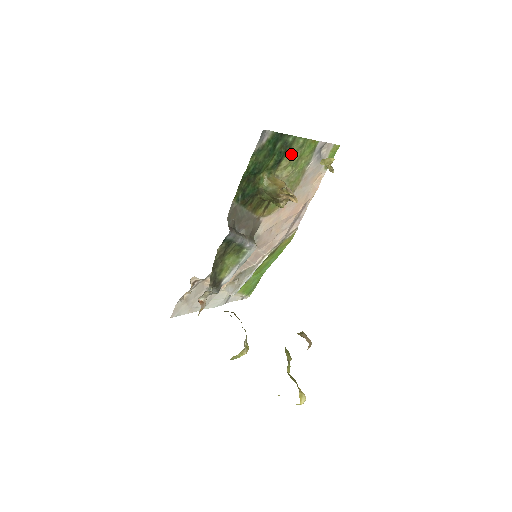
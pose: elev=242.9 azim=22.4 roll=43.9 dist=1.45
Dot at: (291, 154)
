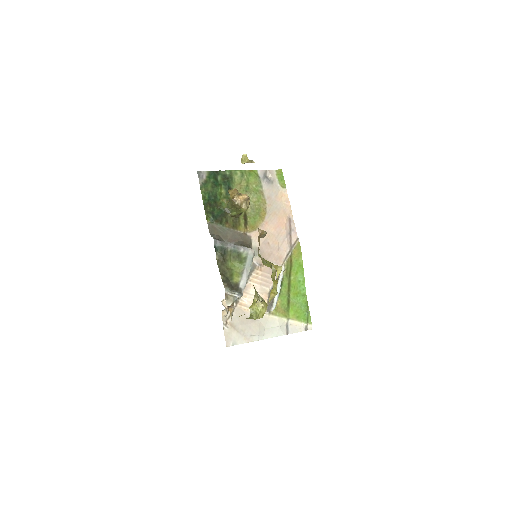
Dot at: (238, 183)
